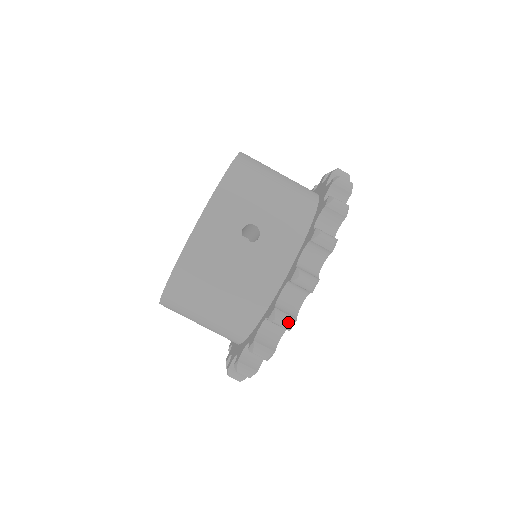
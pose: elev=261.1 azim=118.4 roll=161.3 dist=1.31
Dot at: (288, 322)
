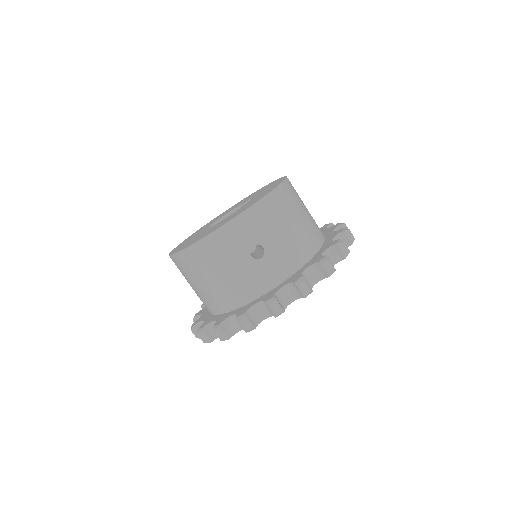
Dot at: (248, 328)
